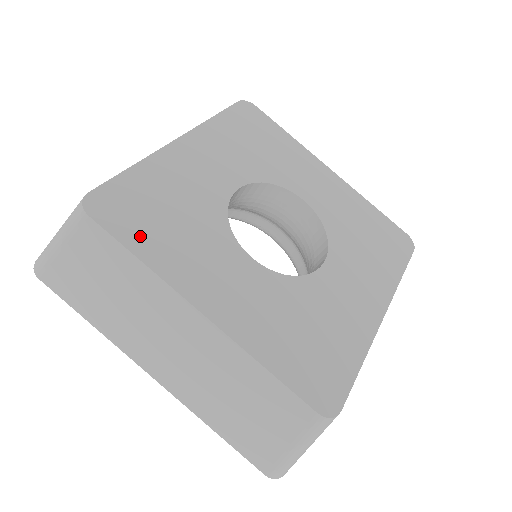
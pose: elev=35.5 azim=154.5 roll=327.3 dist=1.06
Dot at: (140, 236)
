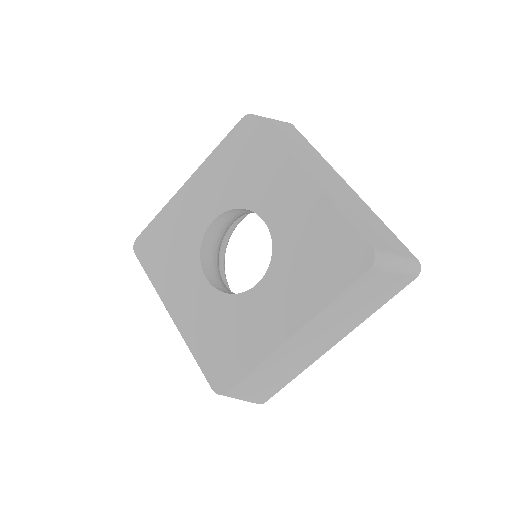
Dot at: (153, 265)
